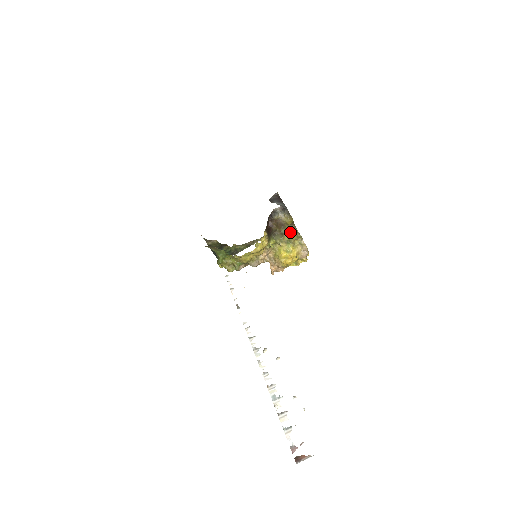
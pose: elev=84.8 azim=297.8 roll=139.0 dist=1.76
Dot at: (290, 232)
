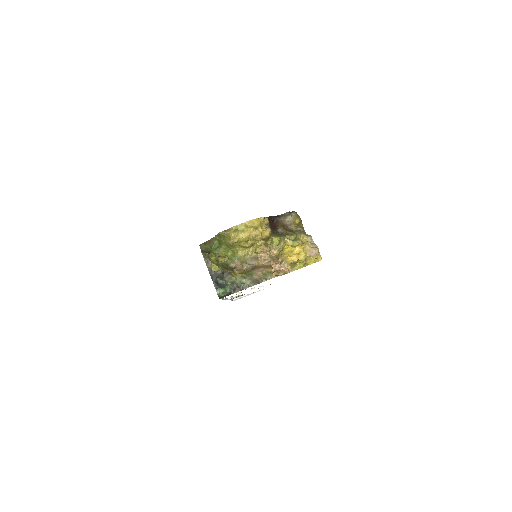
Dot at: occluded
